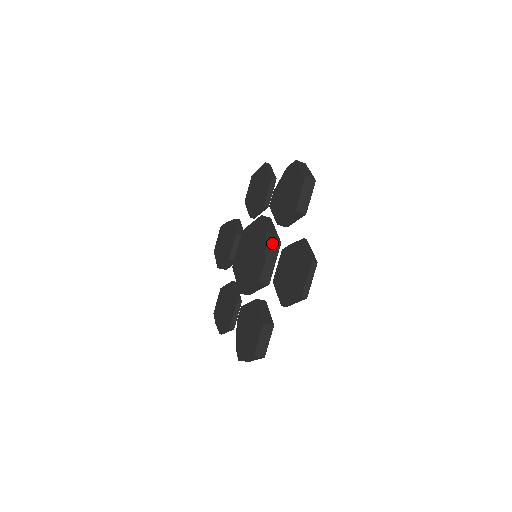
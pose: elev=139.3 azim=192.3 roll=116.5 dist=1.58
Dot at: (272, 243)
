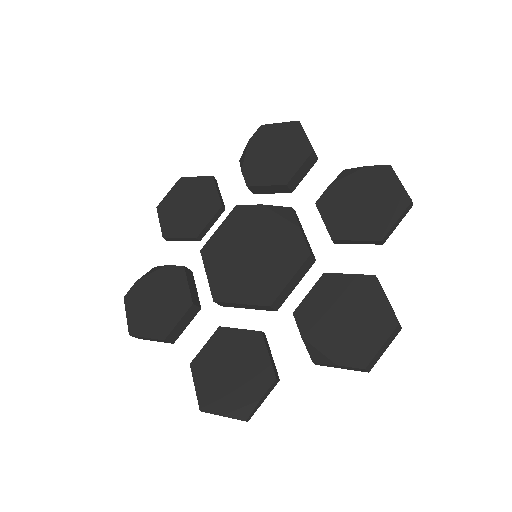
Dot at: (289, 211)
